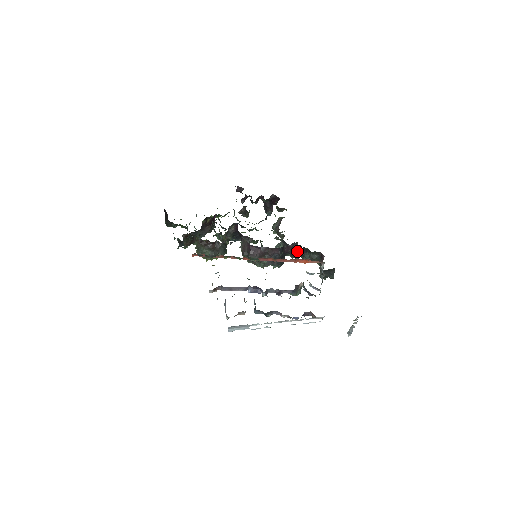
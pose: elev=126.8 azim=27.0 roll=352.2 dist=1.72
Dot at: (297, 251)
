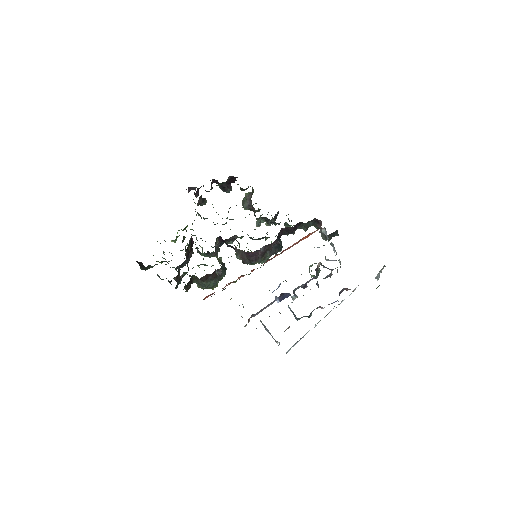
Dot at: (292, 230)
